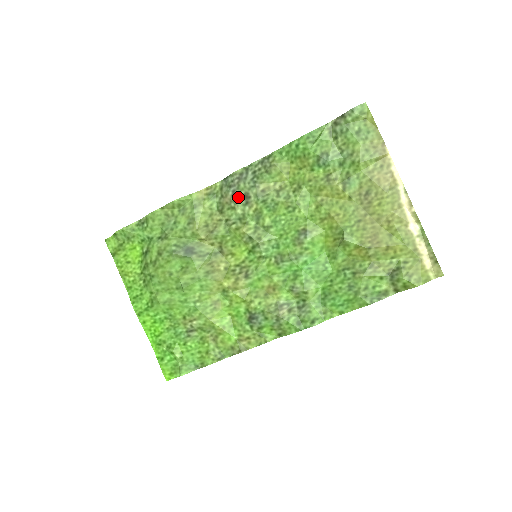
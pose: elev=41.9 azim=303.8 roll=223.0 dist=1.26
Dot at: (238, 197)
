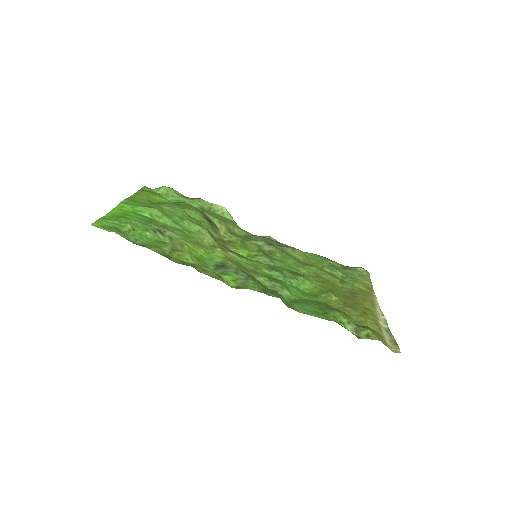
Dot at: (264, 241)
